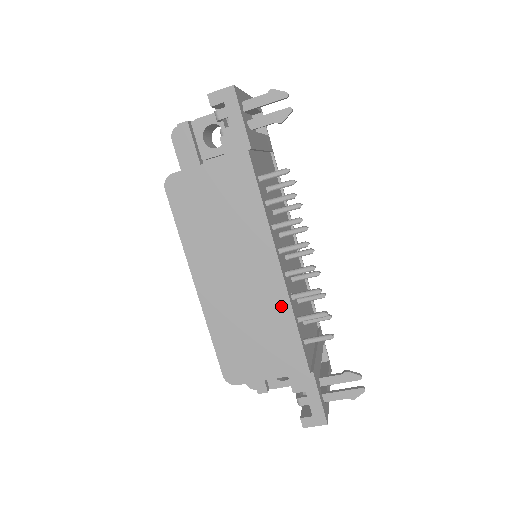
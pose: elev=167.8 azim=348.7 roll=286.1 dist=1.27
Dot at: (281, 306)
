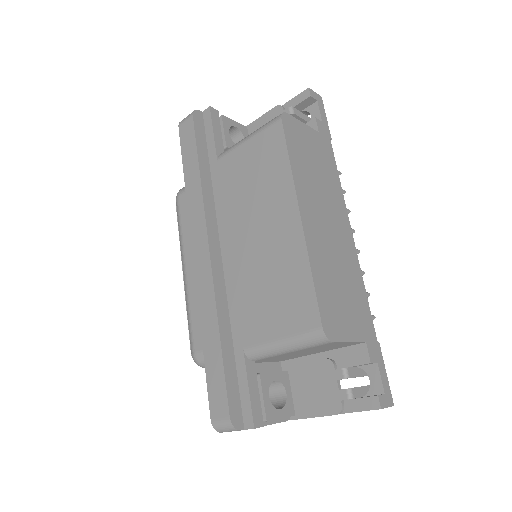
Dot at: (356, 268)
